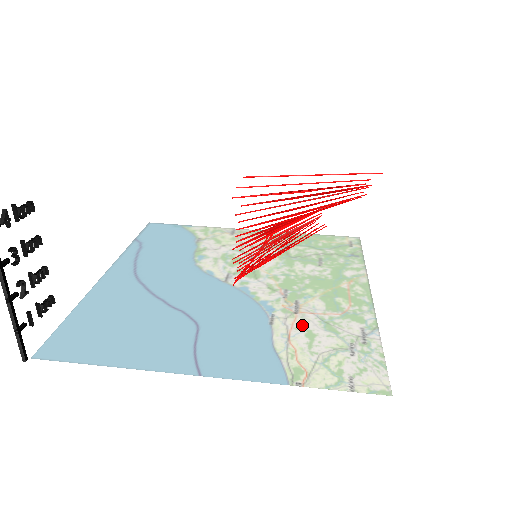
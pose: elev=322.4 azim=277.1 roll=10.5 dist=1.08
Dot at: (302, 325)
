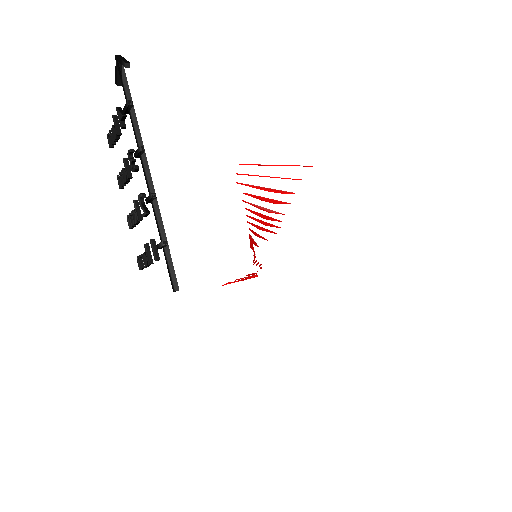
Dot at: occluded
